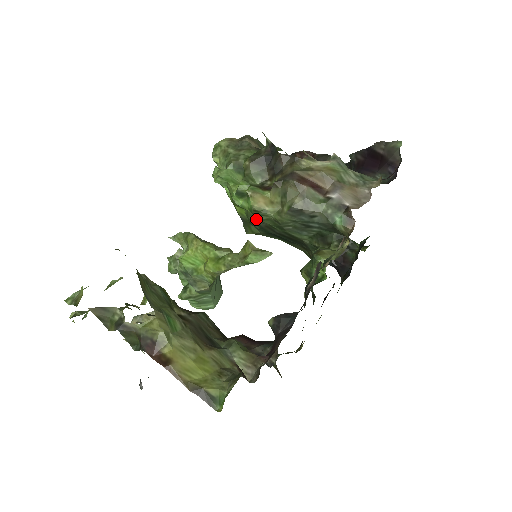
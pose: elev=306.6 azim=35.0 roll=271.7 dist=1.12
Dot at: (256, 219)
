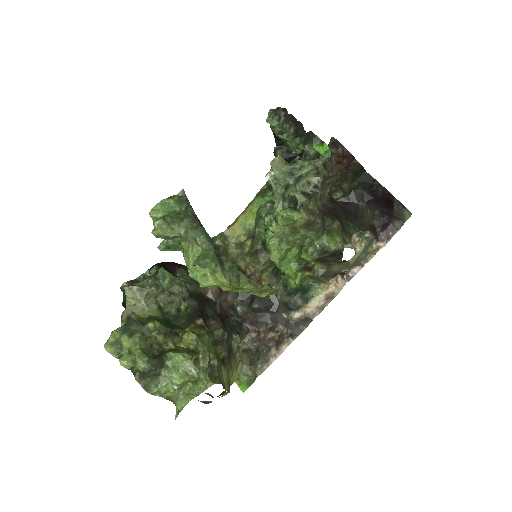
Dot at: occluded
